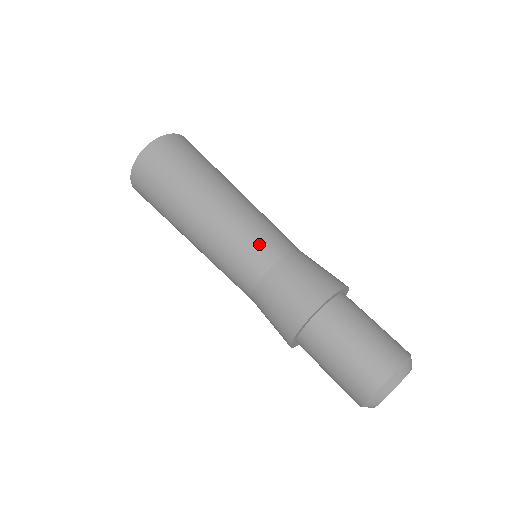
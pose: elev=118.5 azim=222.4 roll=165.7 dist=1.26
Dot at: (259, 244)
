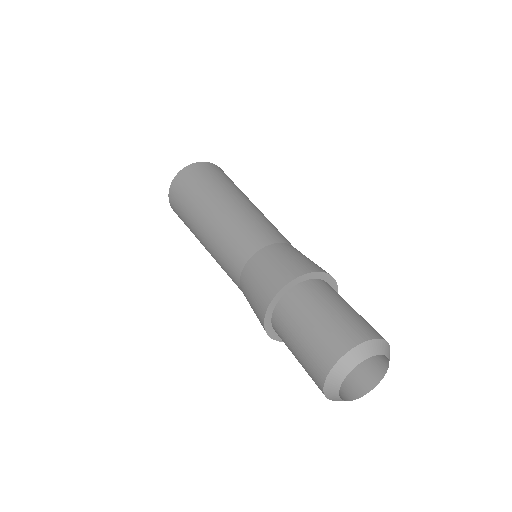
Dot at: (277, 231)
